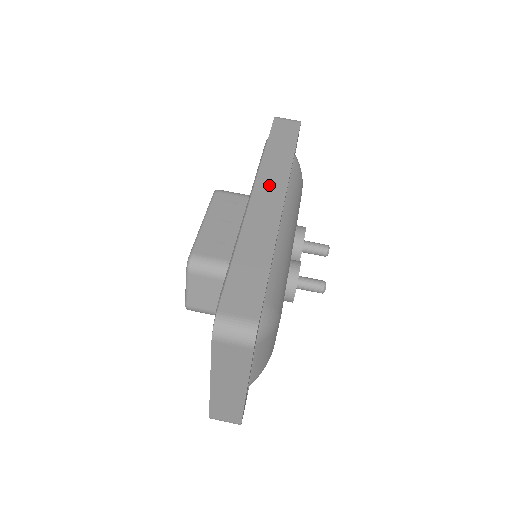
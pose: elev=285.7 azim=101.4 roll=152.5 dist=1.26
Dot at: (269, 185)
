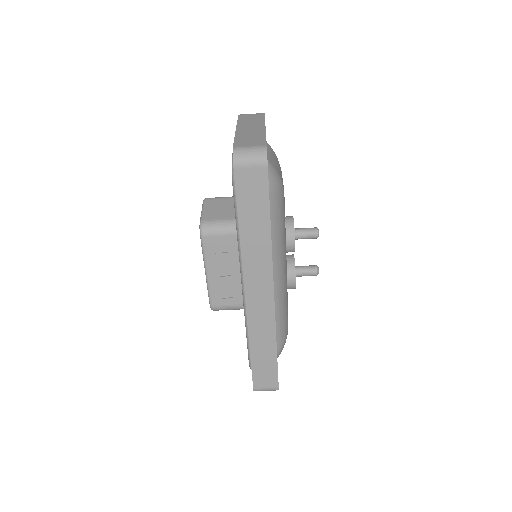
Dot at: (257, 281)
